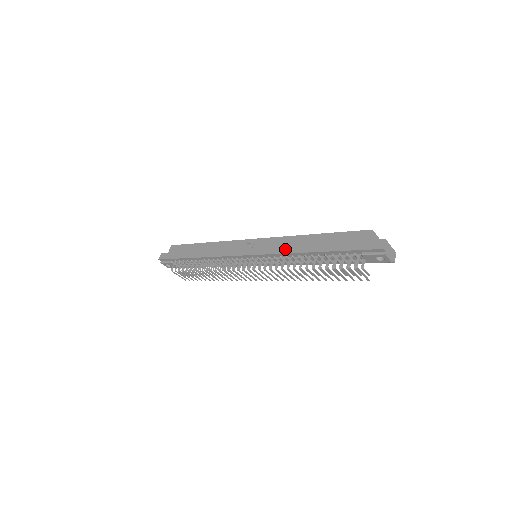
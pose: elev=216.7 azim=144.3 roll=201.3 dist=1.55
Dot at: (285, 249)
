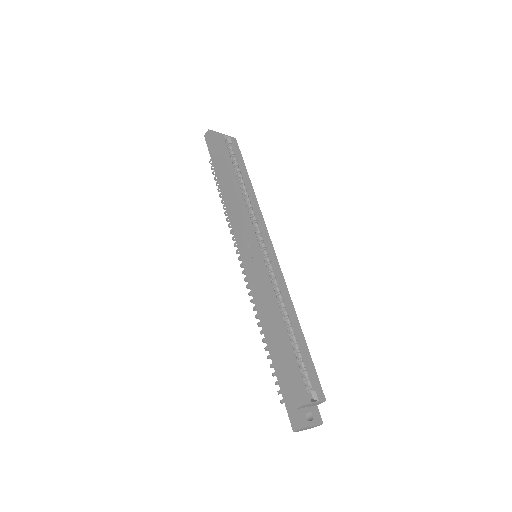
Dot at: (258, 305)
